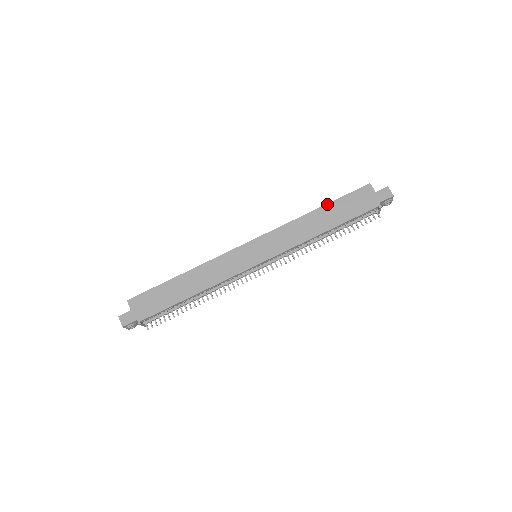
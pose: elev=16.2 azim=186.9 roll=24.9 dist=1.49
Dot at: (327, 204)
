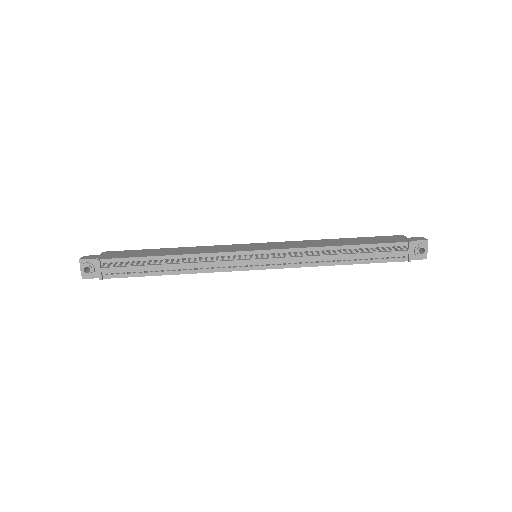
Dot at: (350, 238)
